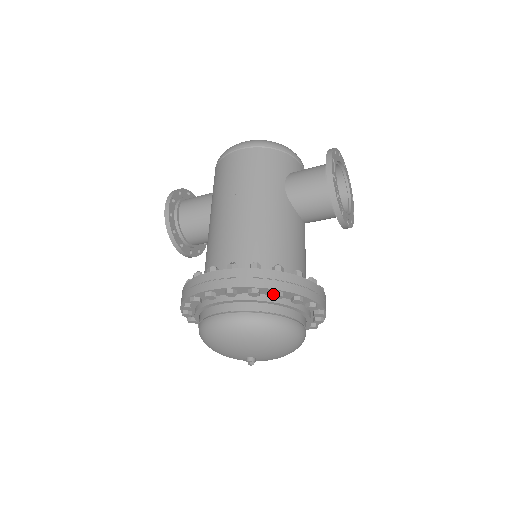
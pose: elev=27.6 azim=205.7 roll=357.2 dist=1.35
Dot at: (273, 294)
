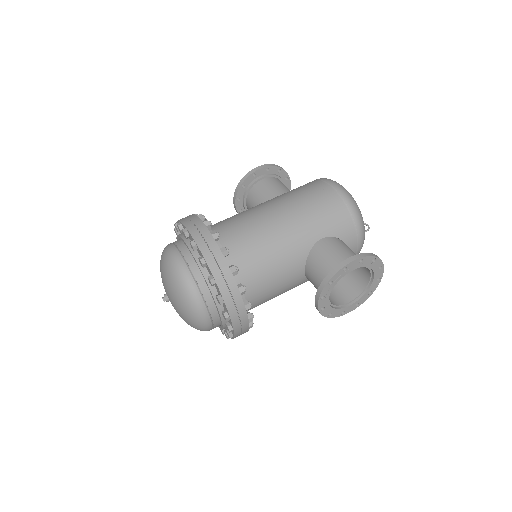
Dot at: (209, 276)
